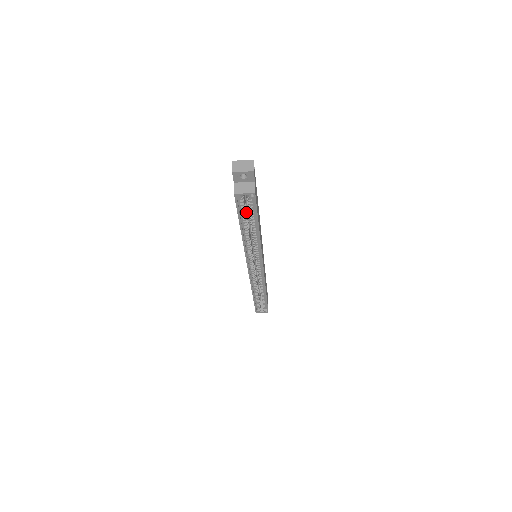
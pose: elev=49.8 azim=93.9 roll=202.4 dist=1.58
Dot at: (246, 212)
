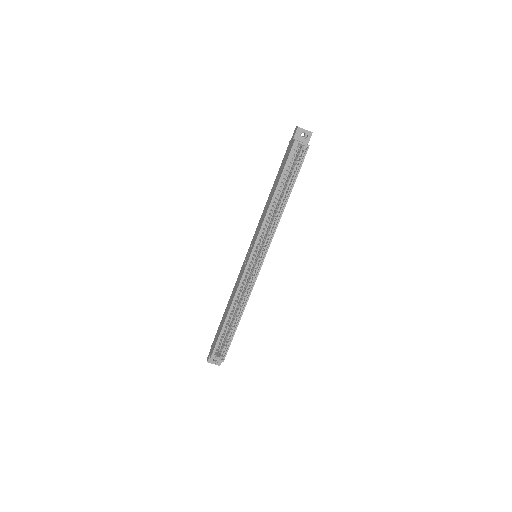
Dot at: (284, 178)
